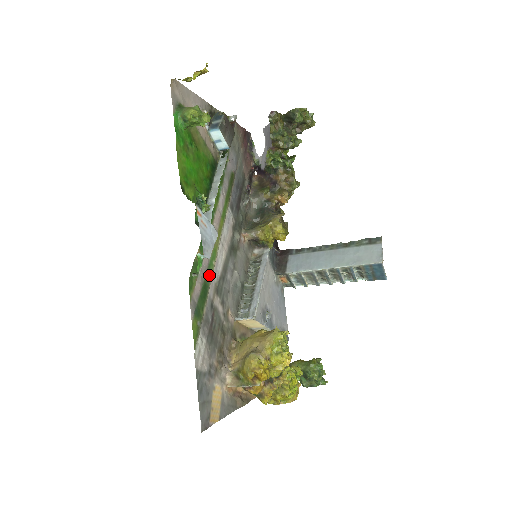
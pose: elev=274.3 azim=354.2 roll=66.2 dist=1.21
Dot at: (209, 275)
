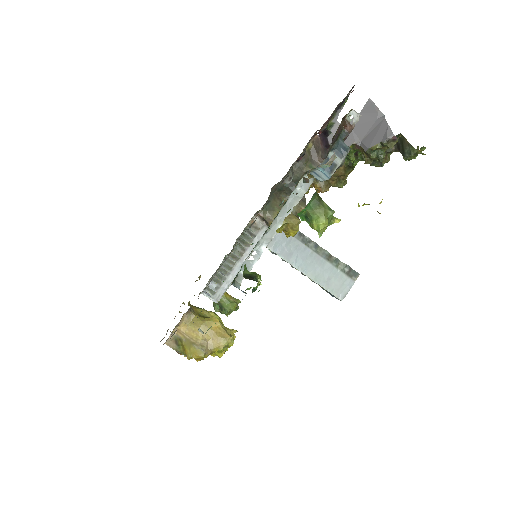
Dot at: occluded
